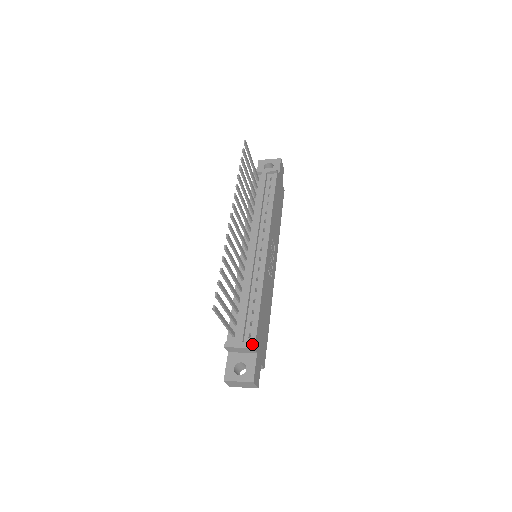
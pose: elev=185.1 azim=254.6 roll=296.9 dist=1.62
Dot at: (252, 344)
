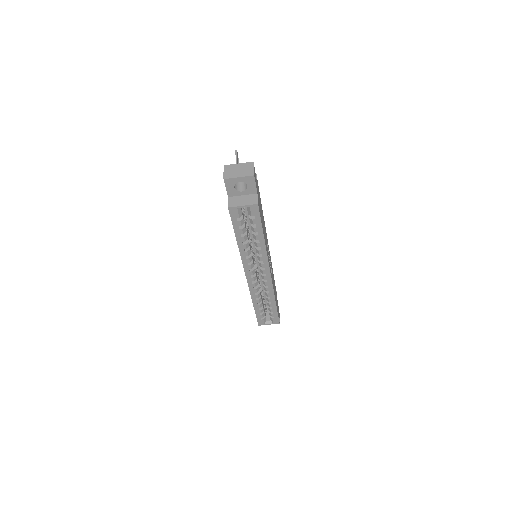
Dot at: occluded
